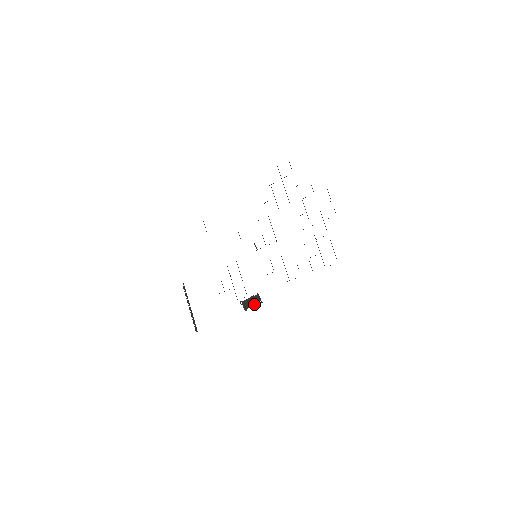
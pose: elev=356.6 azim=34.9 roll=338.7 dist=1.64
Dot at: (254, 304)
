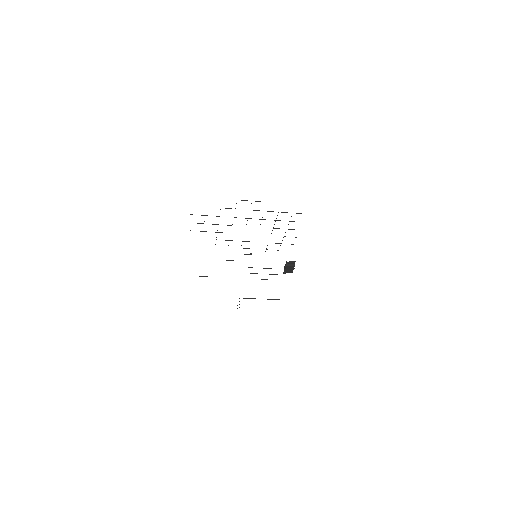
Dot at: (292, 267)
